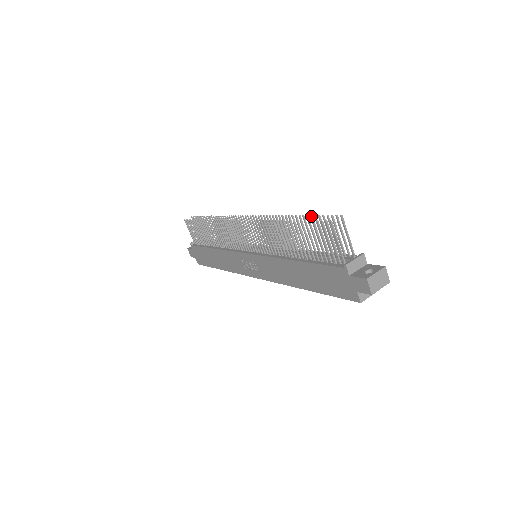
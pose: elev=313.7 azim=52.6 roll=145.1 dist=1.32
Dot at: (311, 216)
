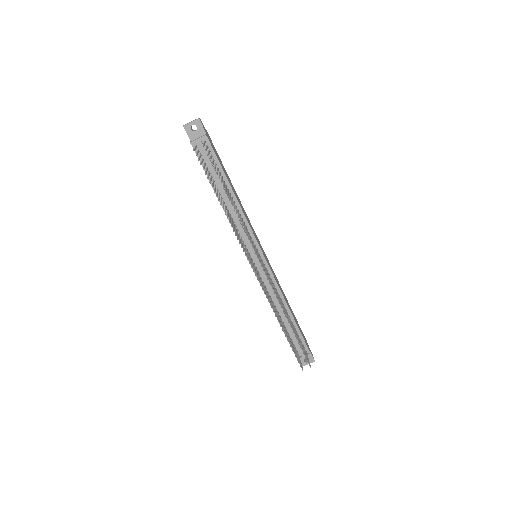
Dot at: (299, 344)
